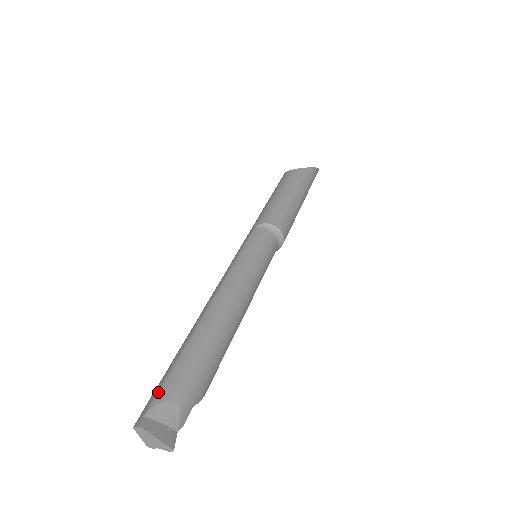
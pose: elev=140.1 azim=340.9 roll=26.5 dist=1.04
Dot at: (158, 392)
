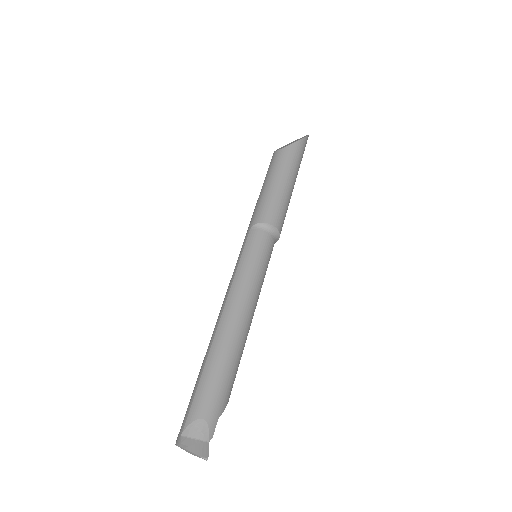
Dot at: (189, 413)
